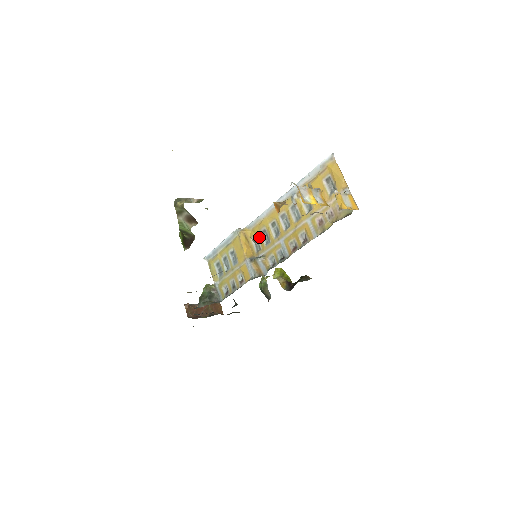
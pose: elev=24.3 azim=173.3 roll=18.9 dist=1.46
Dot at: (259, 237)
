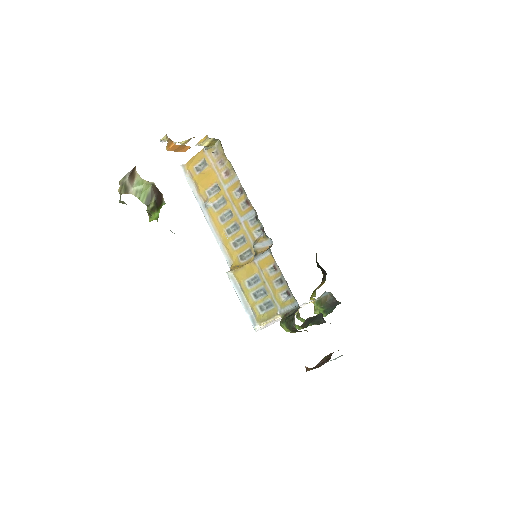
Dot at: (239, 252)
